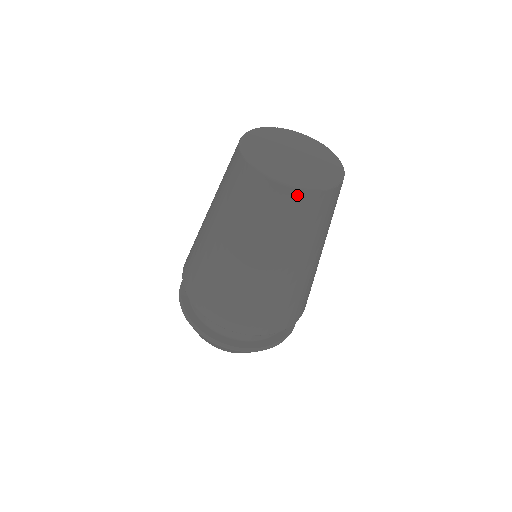
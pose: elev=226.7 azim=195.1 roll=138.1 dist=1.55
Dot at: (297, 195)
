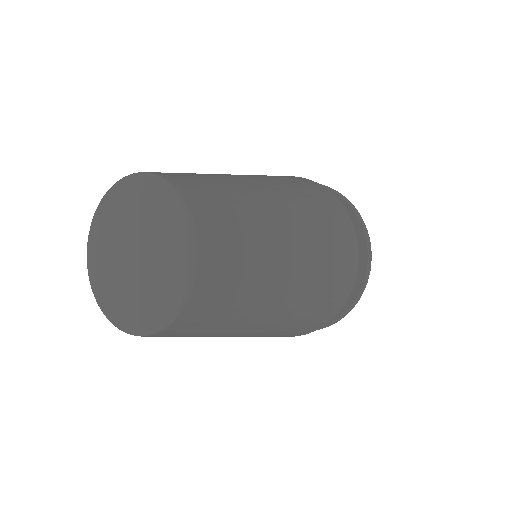
Dot at: (193, 303)
